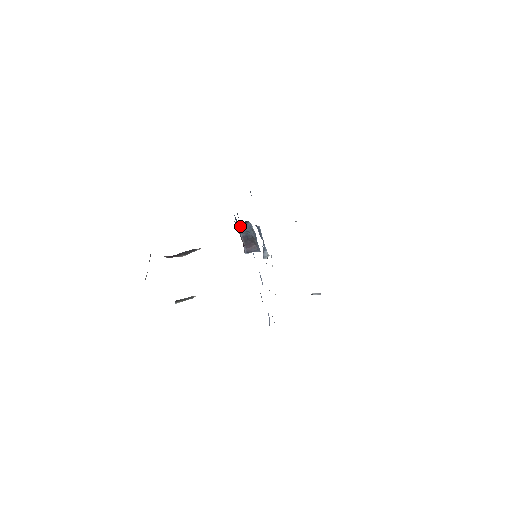
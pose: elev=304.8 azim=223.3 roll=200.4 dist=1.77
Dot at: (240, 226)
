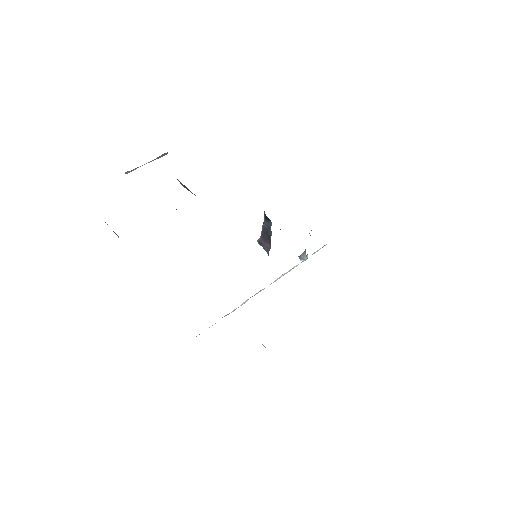
Dot at: (265, 215)
